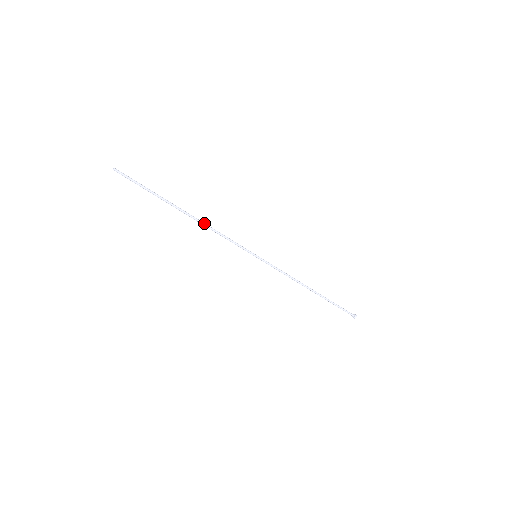
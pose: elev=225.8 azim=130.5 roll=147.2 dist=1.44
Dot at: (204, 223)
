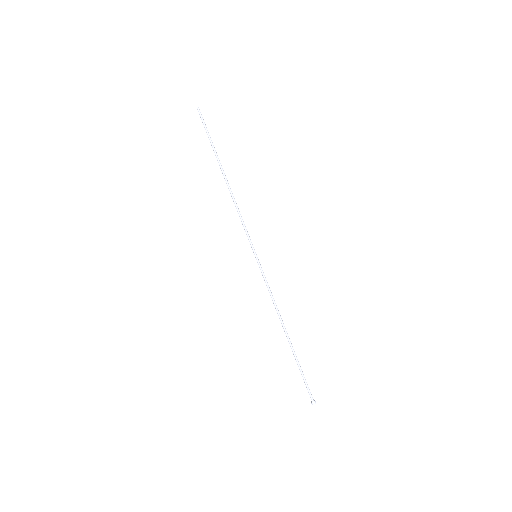
Dot at: (232, 194)
